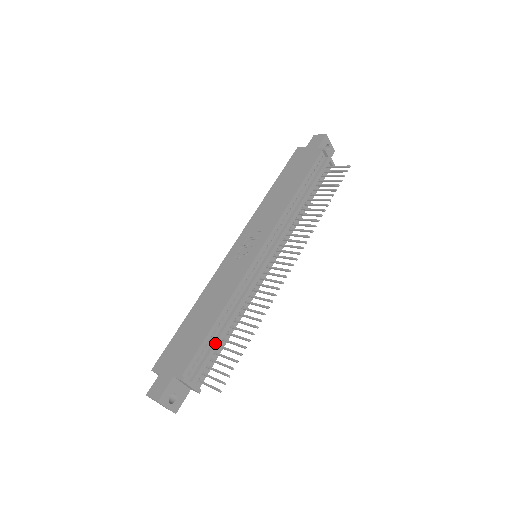
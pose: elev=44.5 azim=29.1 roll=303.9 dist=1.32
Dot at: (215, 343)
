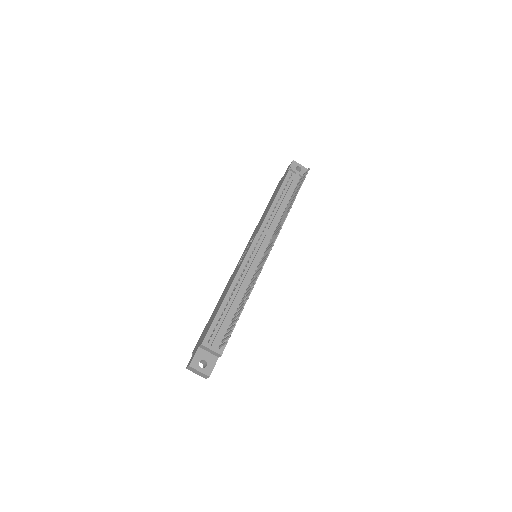
Dot at: (226, 316)
